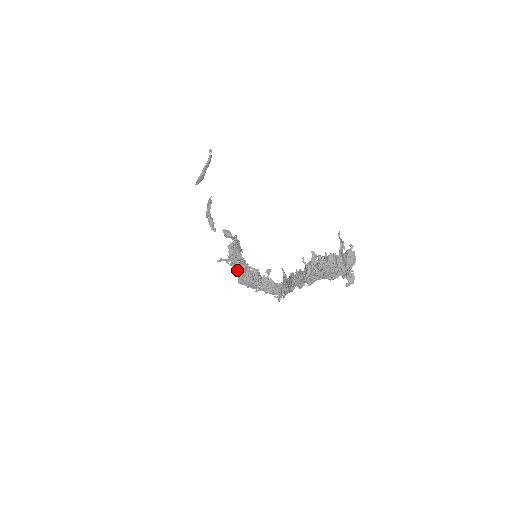
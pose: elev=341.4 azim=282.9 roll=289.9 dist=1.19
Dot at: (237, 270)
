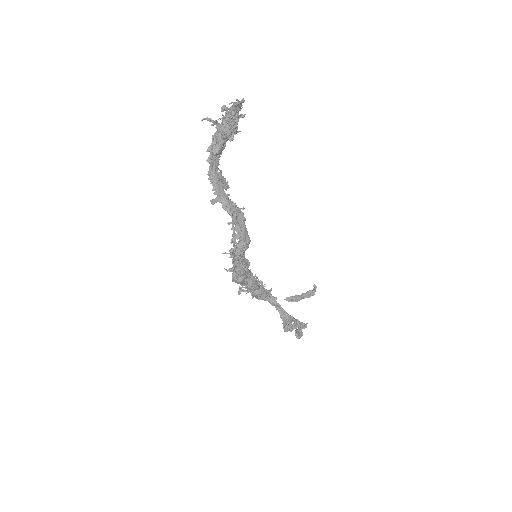
Dot at: occluded
